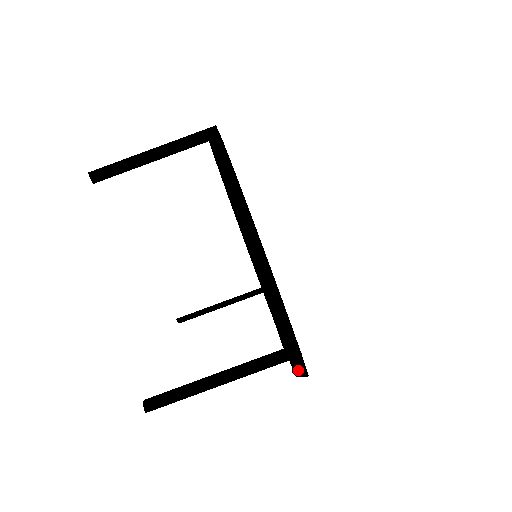
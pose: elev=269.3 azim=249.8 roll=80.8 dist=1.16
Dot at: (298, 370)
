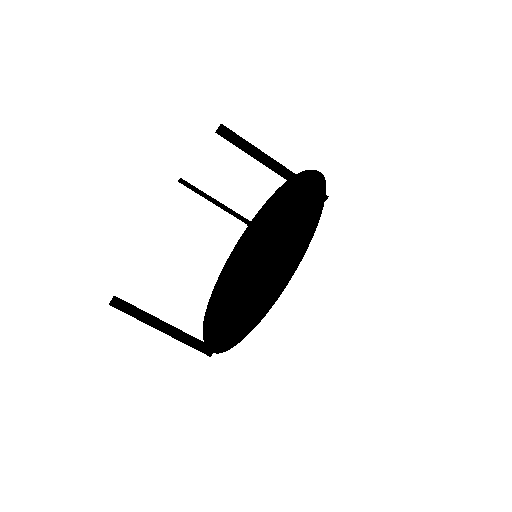
Dot at: occluded
